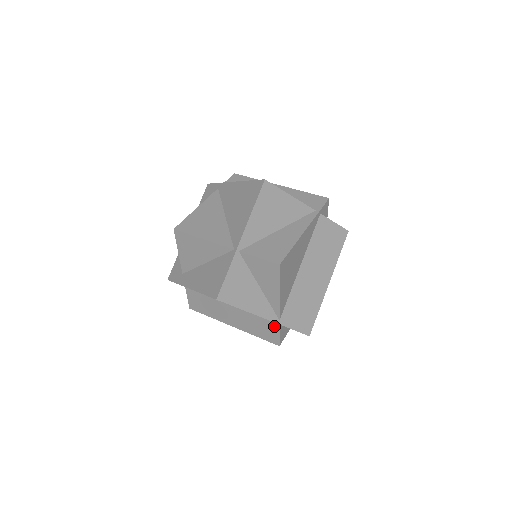
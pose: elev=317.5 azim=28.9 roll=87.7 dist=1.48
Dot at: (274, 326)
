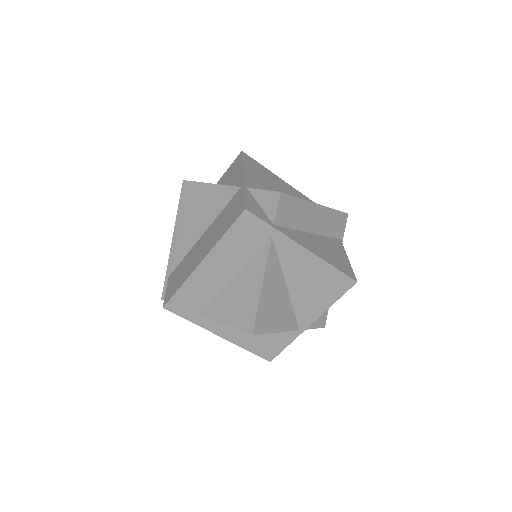
Dot at: occluded
